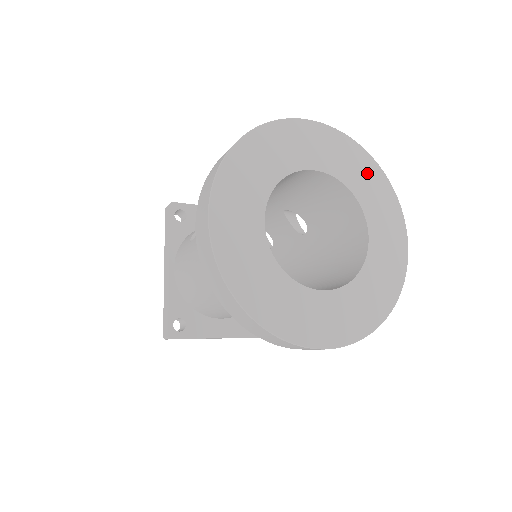
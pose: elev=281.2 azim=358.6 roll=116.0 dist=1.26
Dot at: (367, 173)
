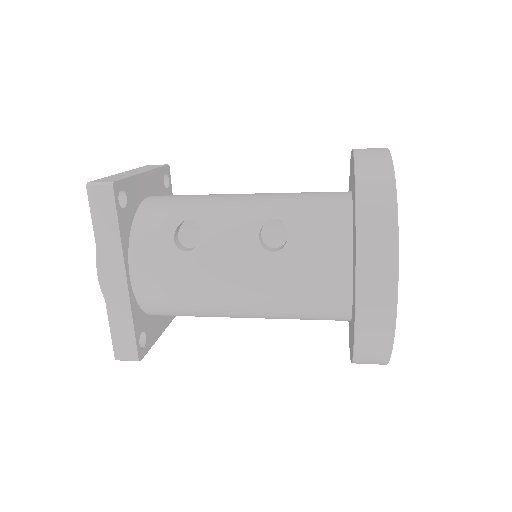
Dot at: occluded
